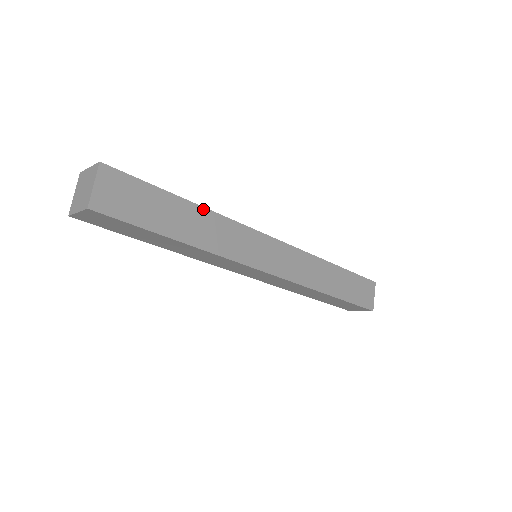
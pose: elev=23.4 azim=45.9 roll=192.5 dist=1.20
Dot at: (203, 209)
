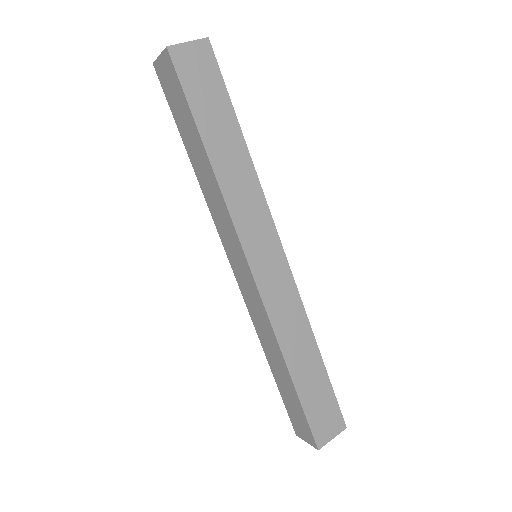
Dot at: occluded
